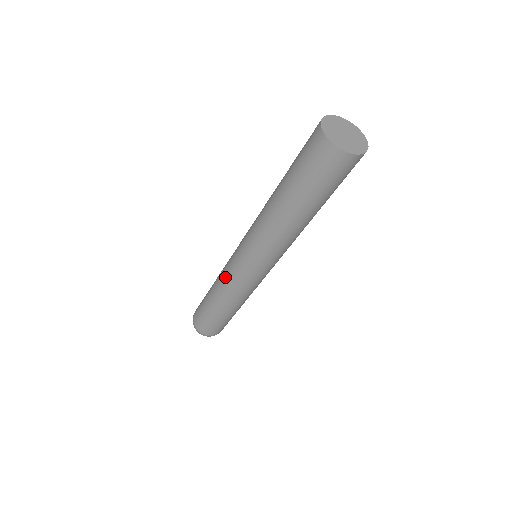
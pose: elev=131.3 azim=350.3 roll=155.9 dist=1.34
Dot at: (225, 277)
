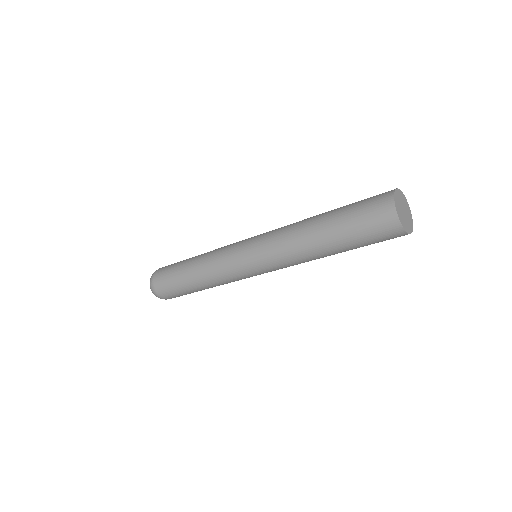
Dot at: (219, 268)
